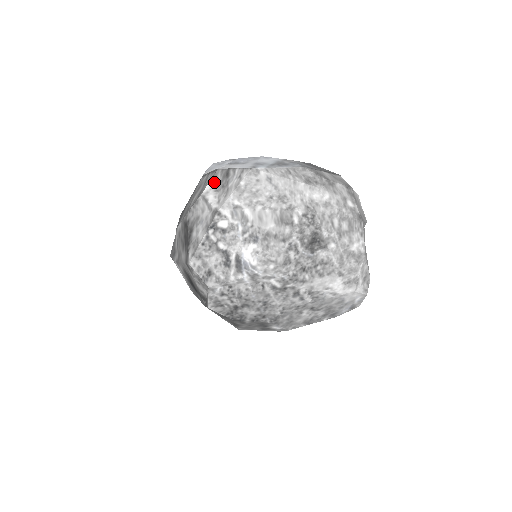
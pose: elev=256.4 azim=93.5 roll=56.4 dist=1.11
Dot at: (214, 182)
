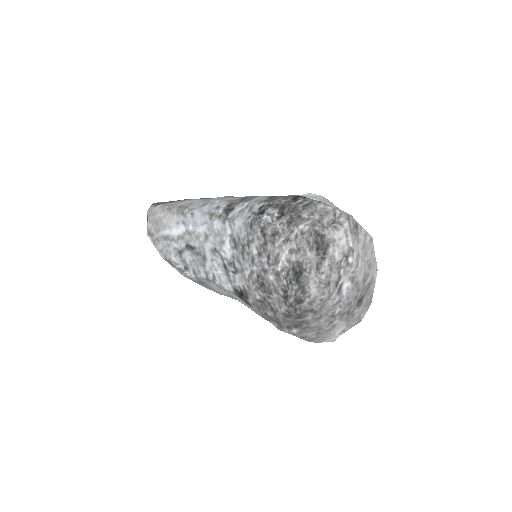
Dot at: (350, 225)
